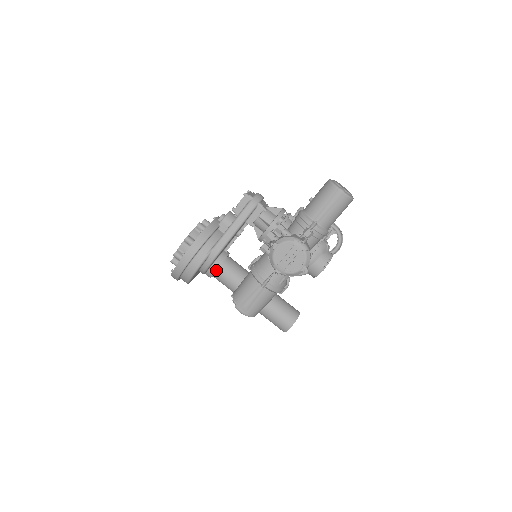
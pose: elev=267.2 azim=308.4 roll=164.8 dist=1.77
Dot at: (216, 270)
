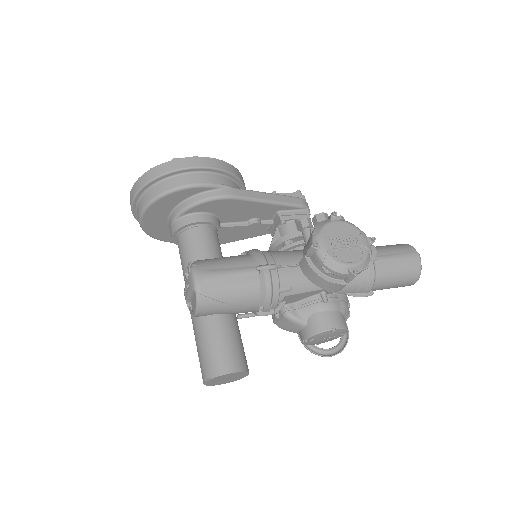
Dot at: (198, 223)
